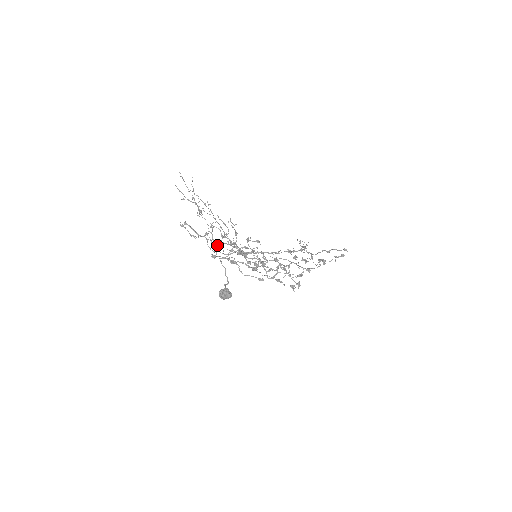
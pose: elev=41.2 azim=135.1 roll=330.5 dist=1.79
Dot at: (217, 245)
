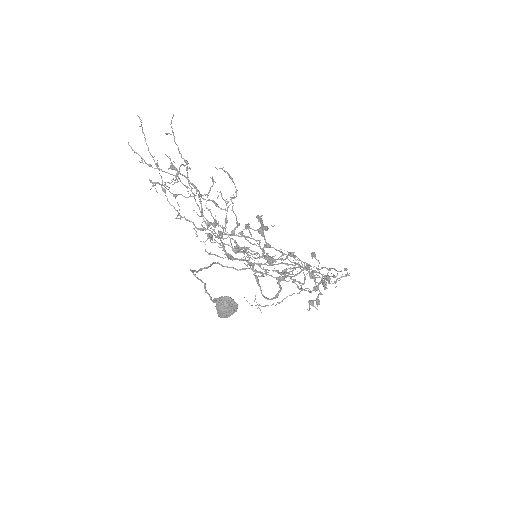
Dot at: (209, 223)
